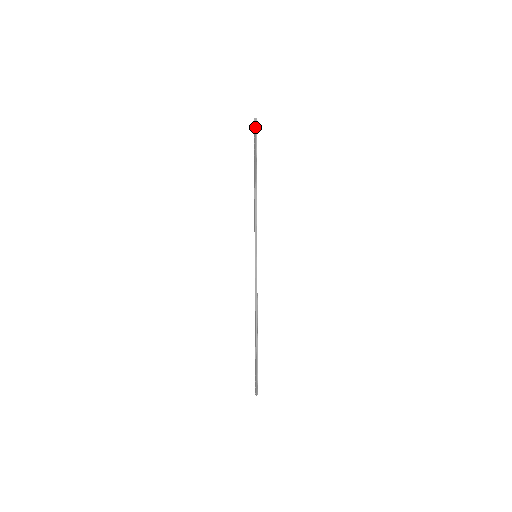
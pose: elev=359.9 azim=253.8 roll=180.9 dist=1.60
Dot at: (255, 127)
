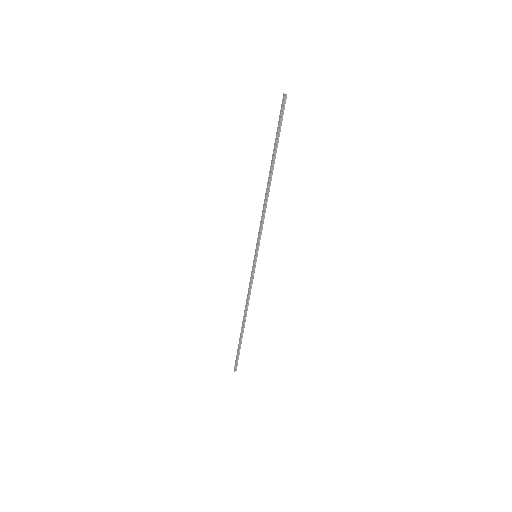
Dot at: (283, 107)
